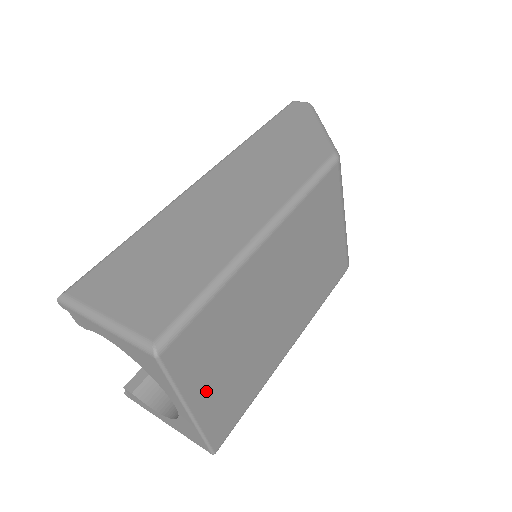
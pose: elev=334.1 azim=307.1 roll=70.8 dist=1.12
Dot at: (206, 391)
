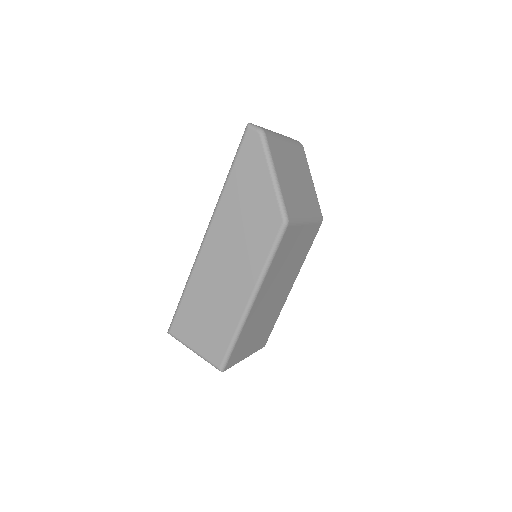
Dot at: (250, 349)
